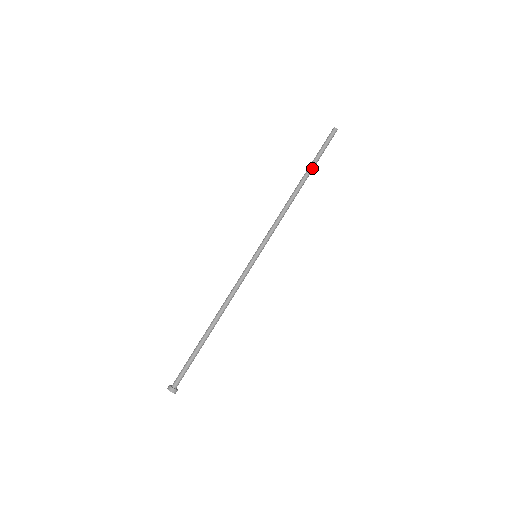
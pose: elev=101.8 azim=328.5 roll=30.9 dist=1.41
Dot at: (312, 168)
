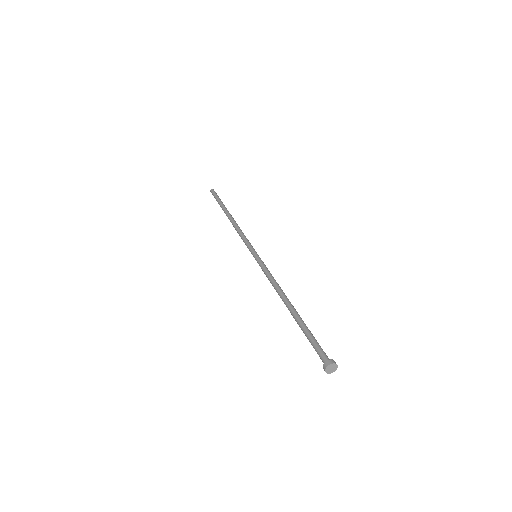
Dot at: (226, 208)
